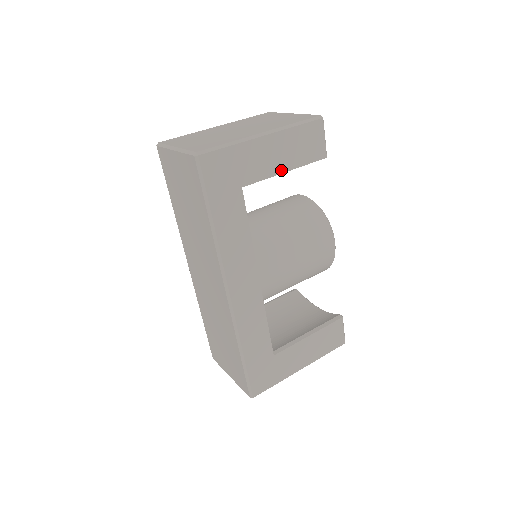
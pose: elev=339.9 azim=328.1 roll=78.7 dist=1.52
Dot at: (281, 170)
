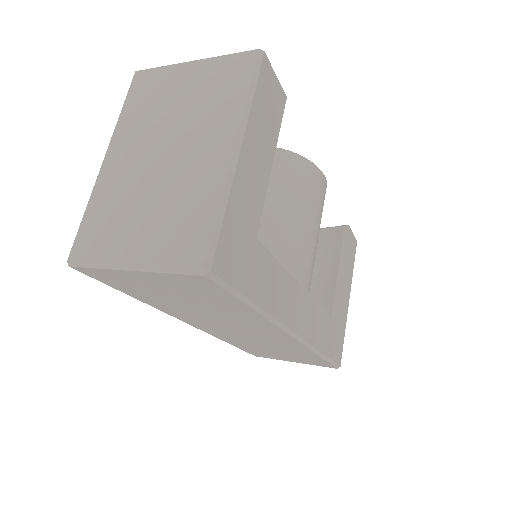
Dot at: (268, 169)
